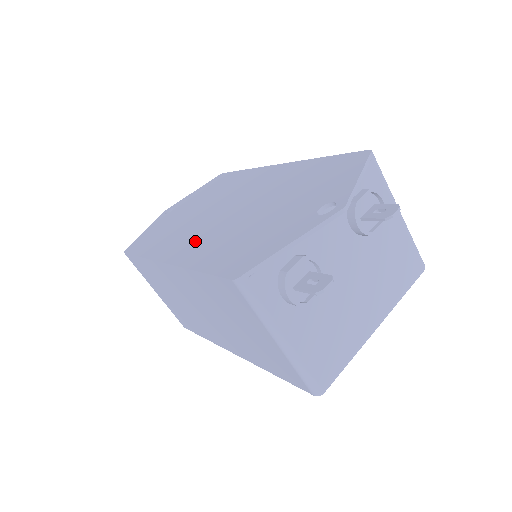
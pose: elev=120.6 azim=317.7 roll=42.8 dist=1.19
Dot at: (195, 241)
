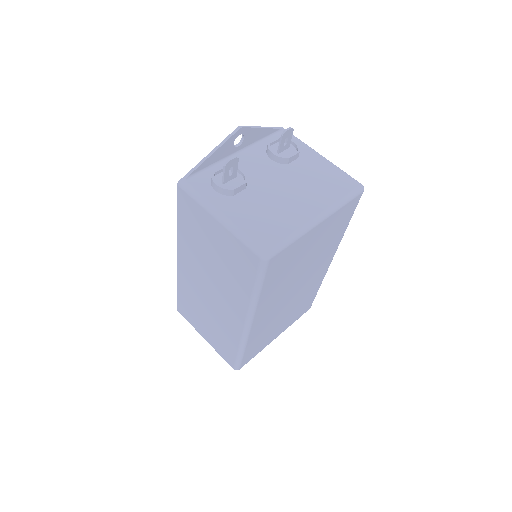
Dot at: occluded
